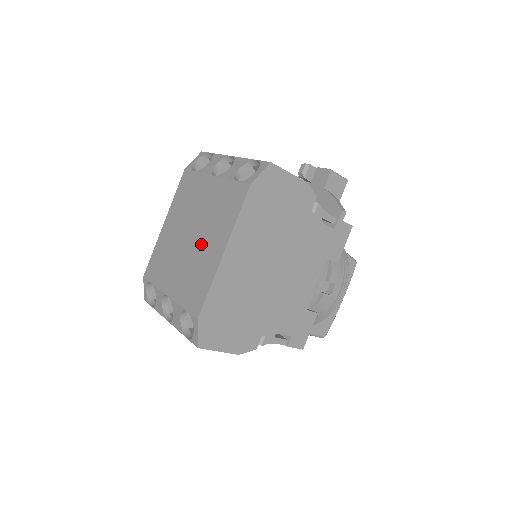
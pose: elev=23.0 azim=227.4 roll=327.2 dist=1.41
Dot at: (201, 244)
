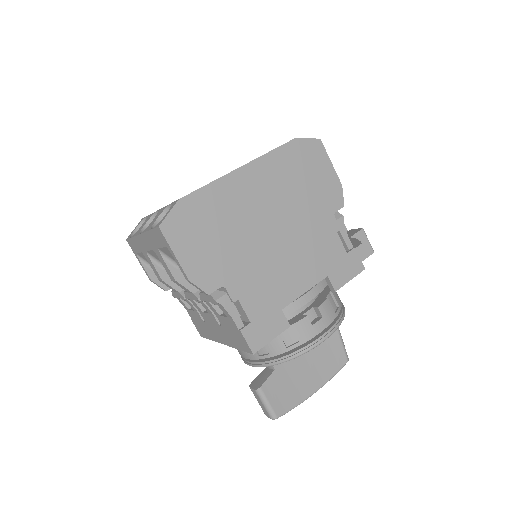
Dot at: occluded
